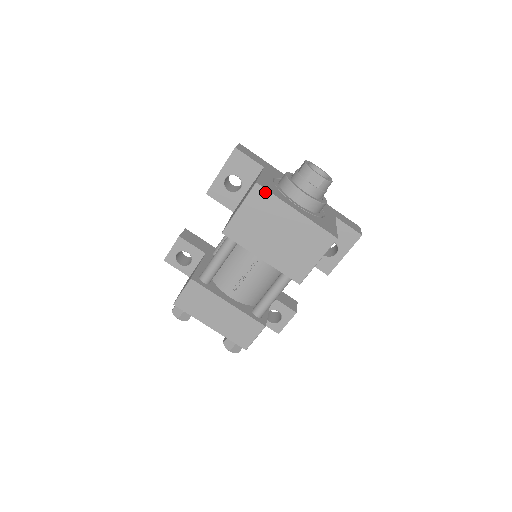
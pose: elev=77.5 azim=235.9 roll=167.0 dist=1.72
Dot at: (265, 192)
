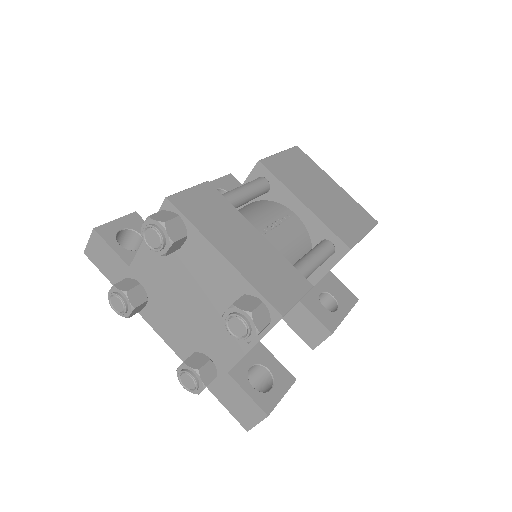
Dot at: (305, 155)
